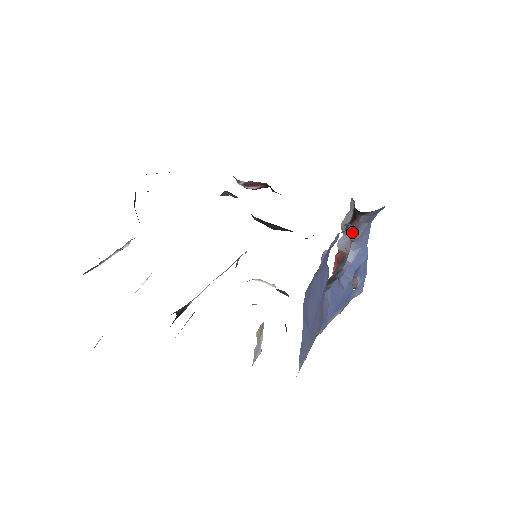
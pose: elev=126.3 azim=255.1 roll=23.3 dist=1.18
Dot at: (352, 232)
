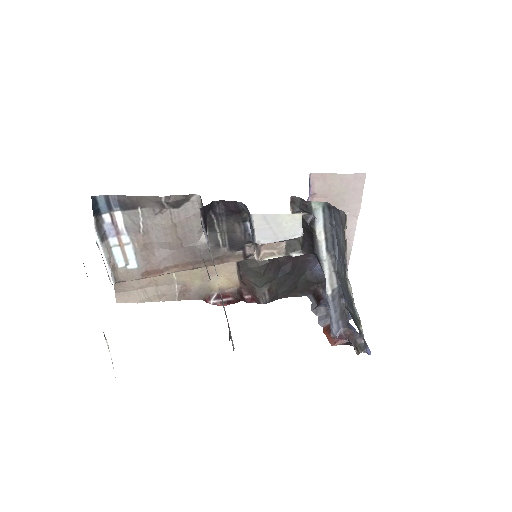
Dot at: (324, 304)
